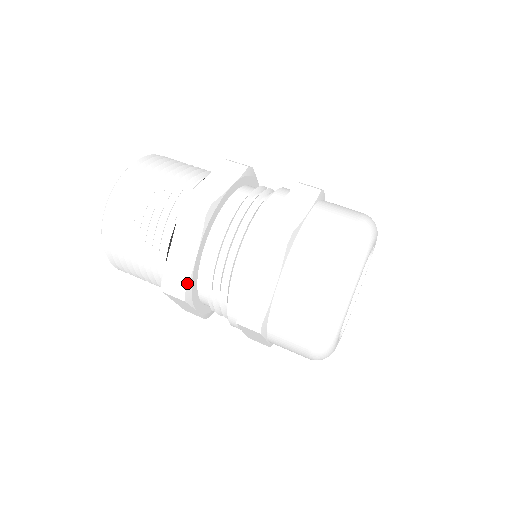
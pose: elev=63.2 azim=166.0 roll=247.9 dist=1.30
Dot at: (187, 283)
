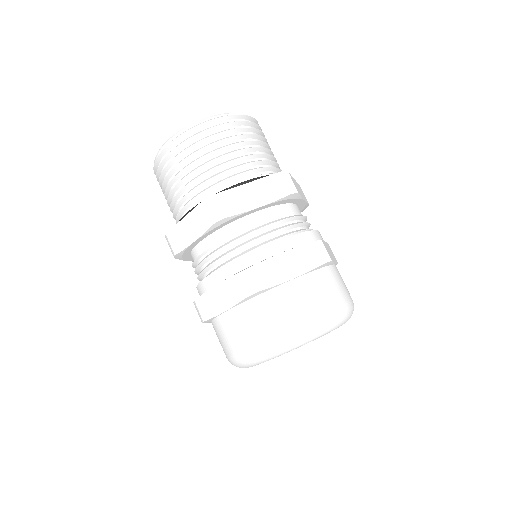
Dot at: (233, 214)
